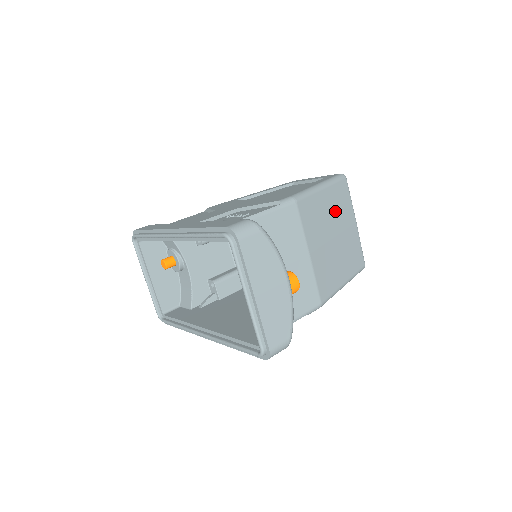
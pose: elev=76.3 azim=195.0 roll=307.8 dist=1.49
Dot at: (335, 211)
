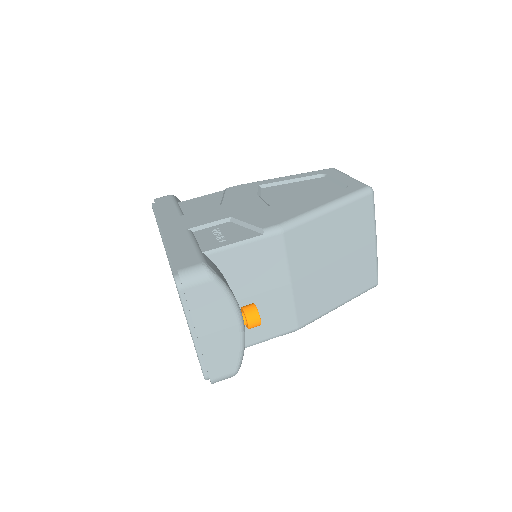
Dot at: (343, 233)
